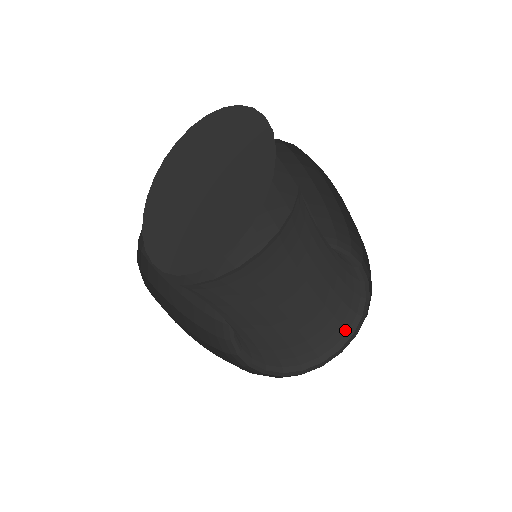
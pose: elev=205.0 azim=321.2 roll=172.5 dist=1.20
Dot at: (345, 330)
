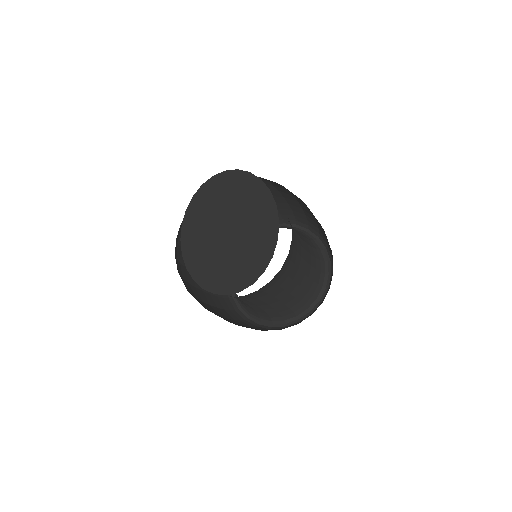
Dot at: (306, 308)
